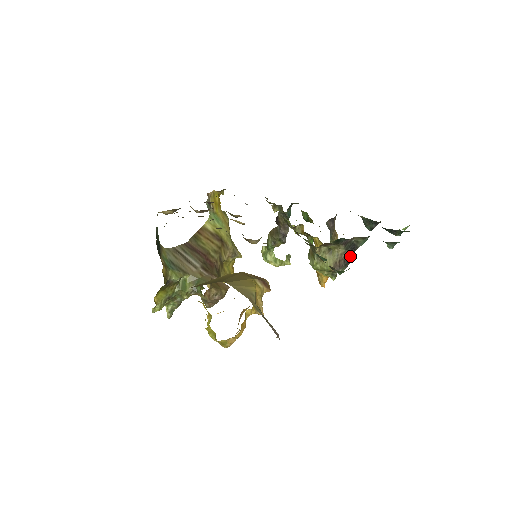
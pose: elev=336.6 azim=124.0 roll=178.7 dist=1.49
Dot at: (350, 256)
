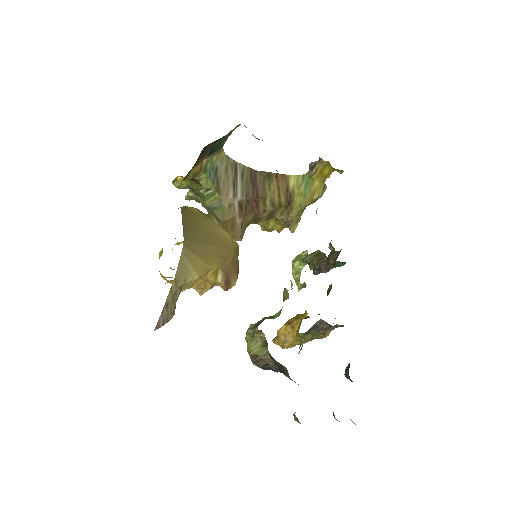
Dot at: (275, 369)
